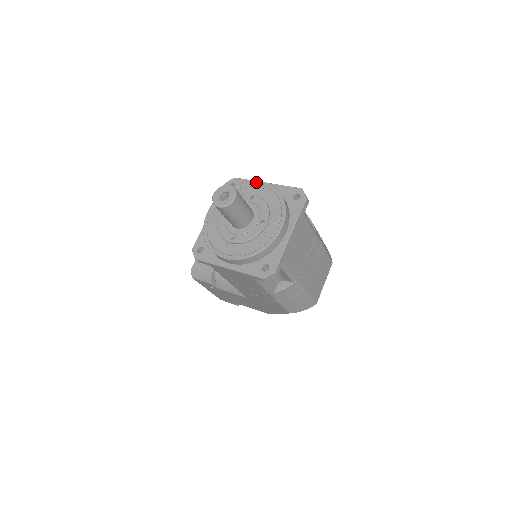
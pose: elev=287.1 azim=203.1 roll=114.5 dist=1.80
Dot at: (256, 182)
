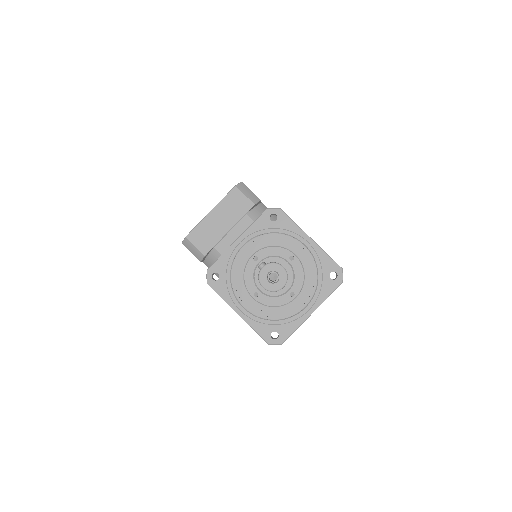
Dot at: (303, 240)
